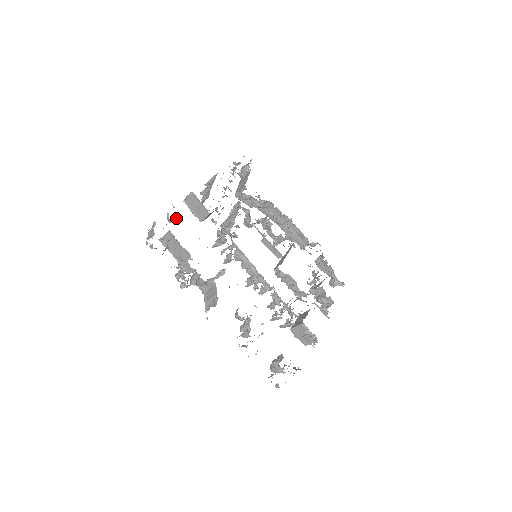
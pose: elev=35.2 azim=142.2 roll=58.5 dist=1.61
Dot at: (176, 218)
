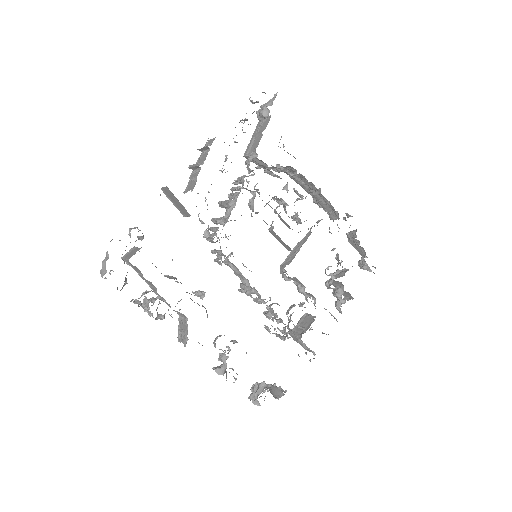
Dot at: (140, 237)
